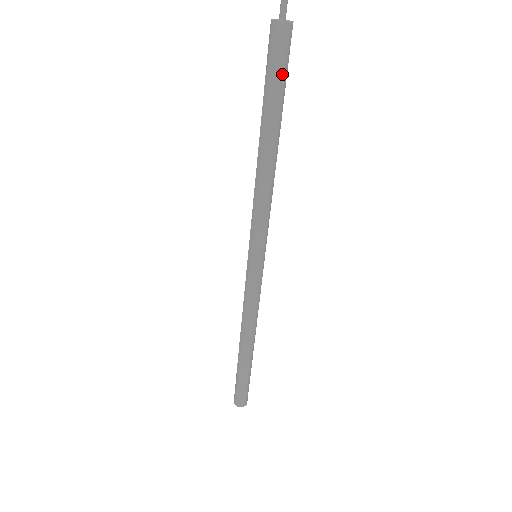
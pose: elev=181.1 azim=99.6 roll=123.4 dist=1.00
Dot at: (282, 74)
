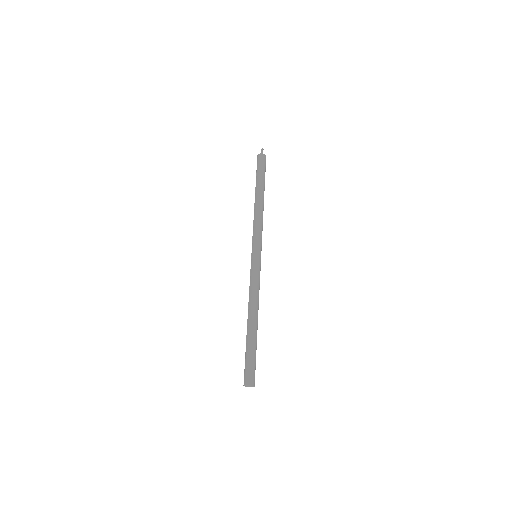
Dot at: (263, 170)
